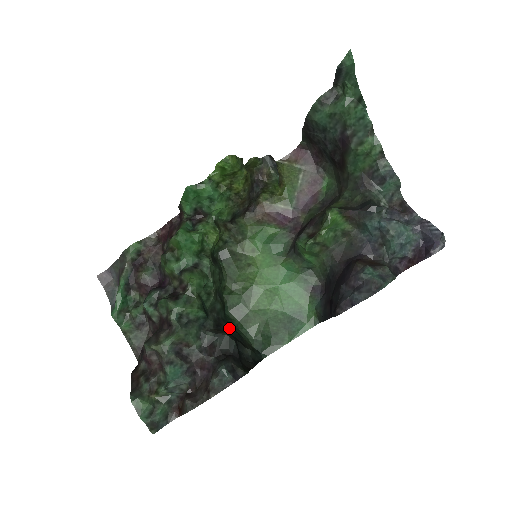
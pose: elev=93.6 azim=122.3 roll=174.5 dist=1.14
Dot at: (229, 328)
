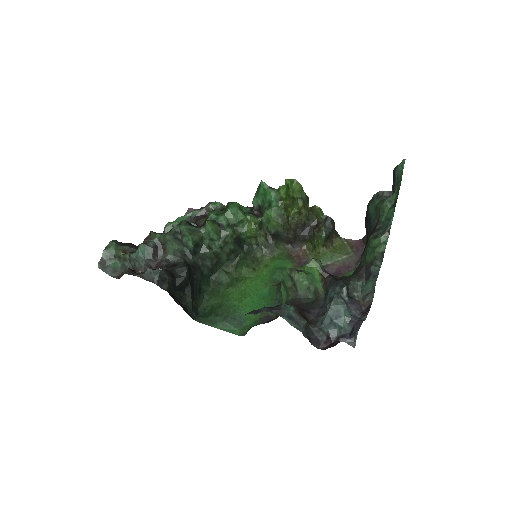
Dot at: (198, 279)
